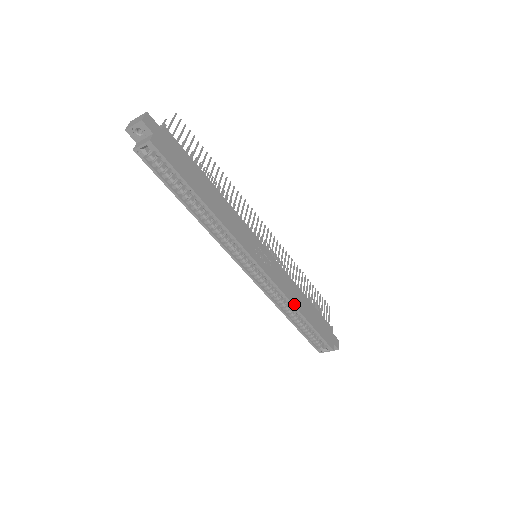
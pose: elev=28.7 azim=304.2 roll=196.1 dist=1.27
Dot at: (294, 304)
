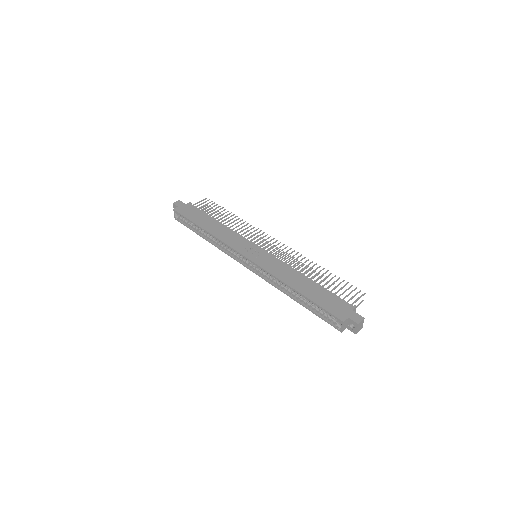
Dot at: (283, 281)
